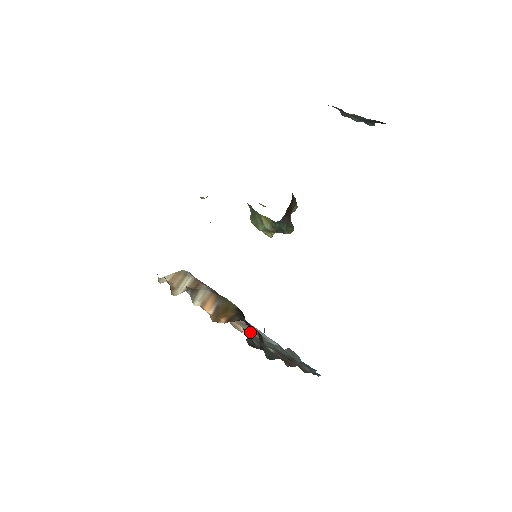
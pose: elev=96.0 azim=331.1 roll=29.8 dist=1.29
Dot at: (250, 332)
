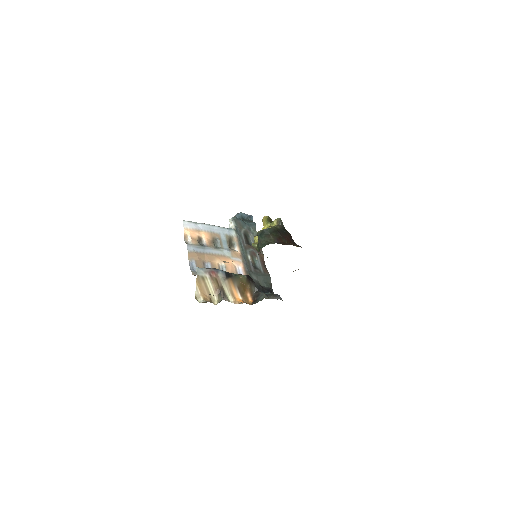
Dot at: (236, 259)
